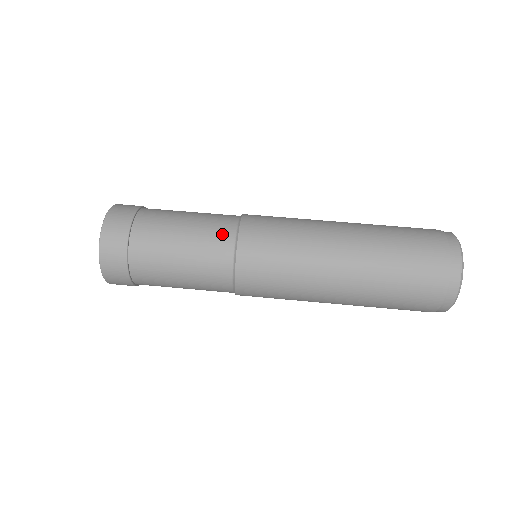
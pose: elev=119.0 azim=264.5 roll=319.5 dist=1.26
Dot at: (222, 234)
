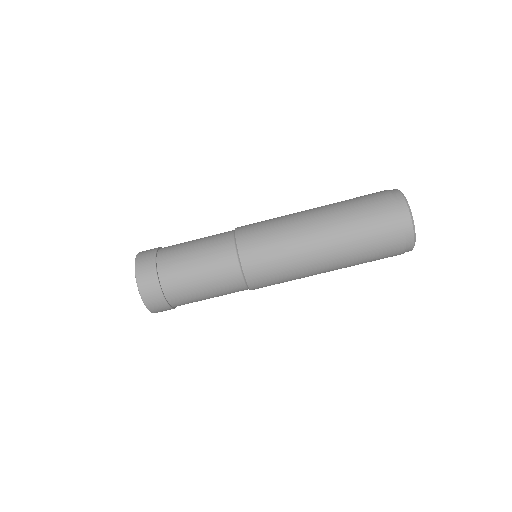
Dot at: (234, 283)
